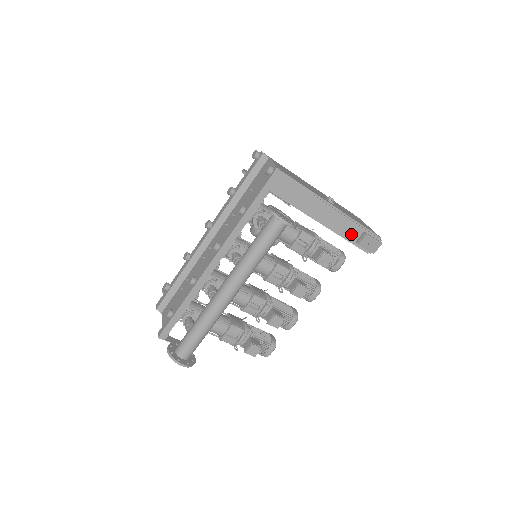
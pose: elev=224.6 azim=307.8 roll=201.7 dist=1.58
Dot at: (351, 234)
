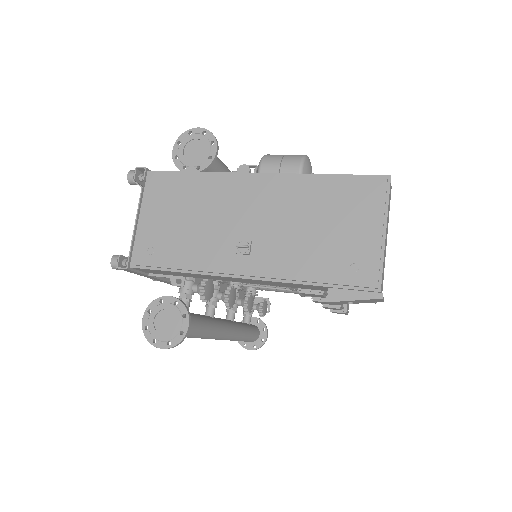
Dot at: (311, 287)
